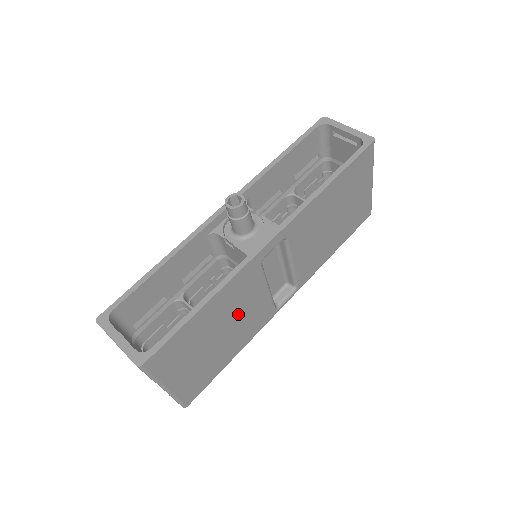
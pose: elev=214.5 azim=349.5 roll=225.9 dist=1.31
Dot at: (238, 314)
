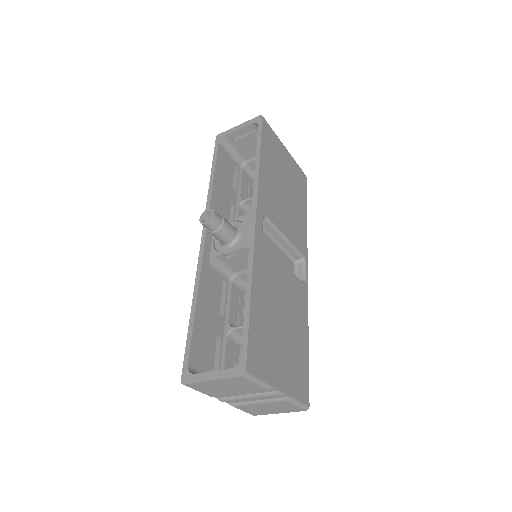
Dot at: (281, 297)
